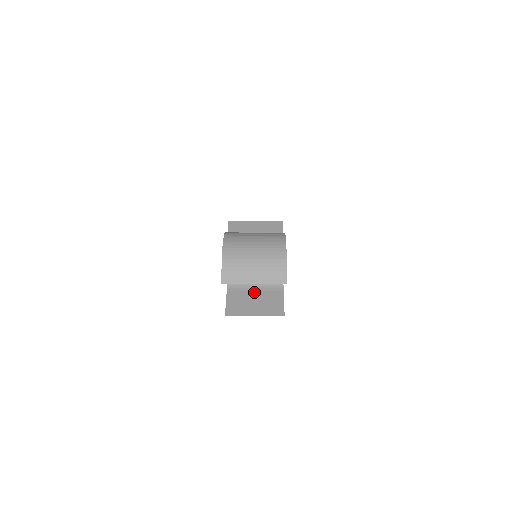
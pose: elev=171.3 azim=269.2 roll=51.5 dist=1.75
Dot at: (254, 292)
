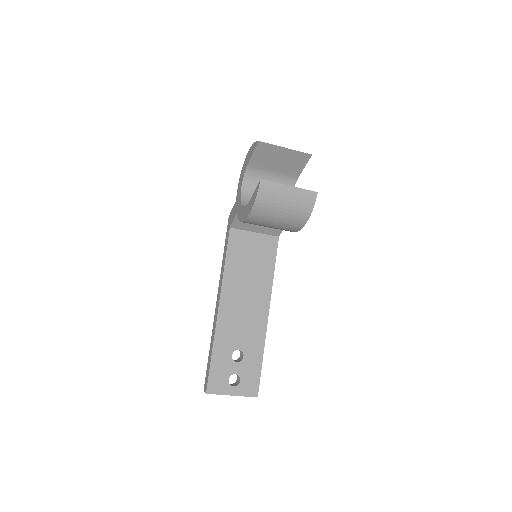
Dot at: occluded
